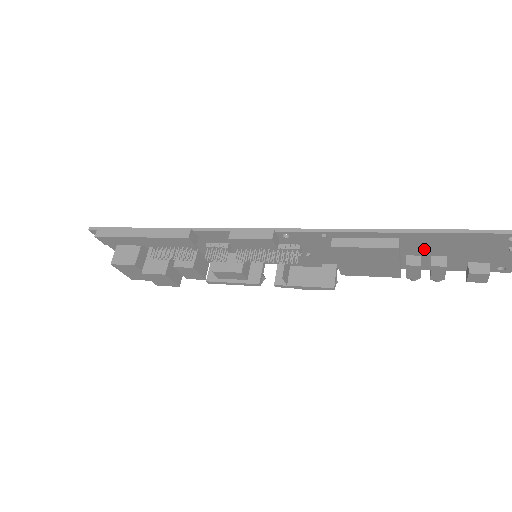
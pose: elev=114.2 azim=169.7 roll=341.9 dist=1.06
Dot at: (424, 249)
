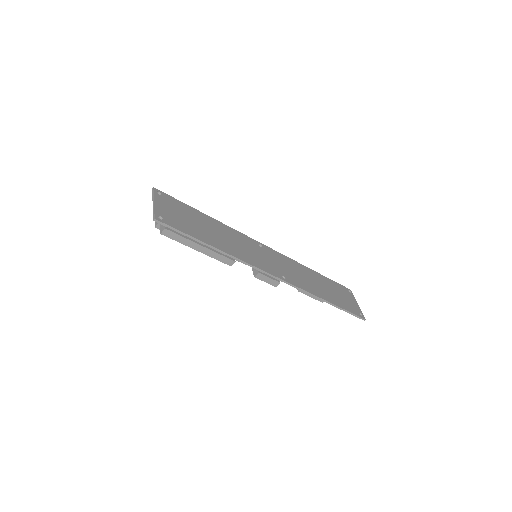
Dot at: occluded
